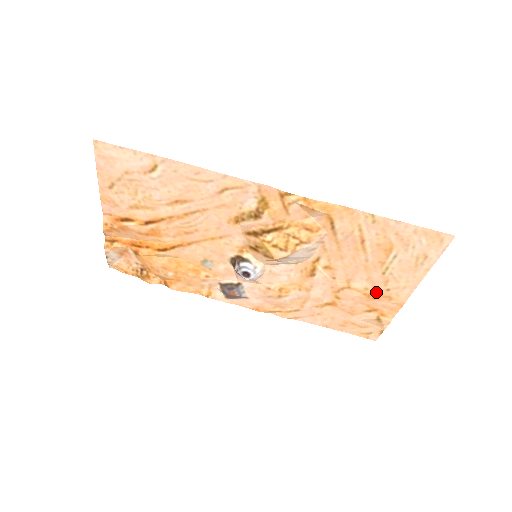
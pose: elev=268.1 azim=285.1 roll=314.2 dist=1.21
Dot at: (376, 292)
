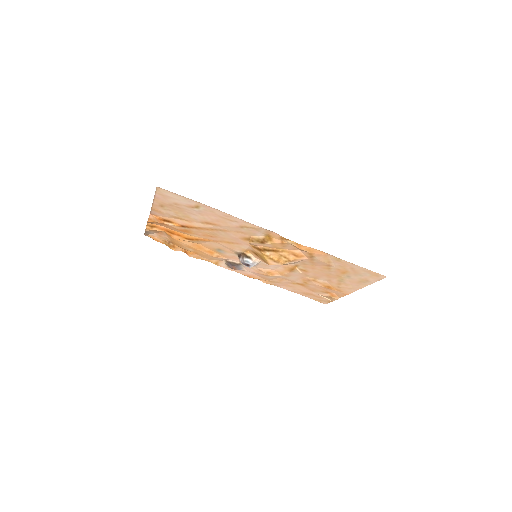
Dot at: (332, 286)
